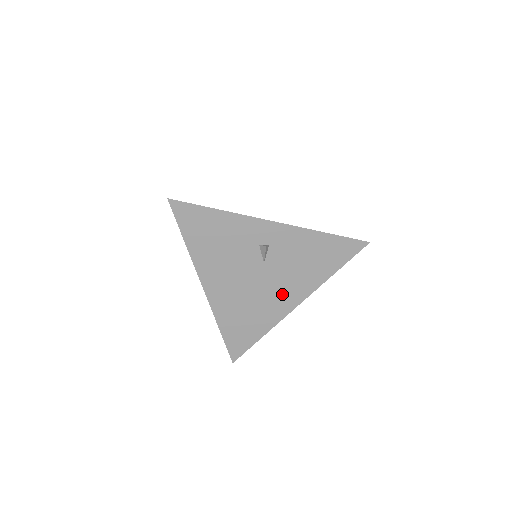
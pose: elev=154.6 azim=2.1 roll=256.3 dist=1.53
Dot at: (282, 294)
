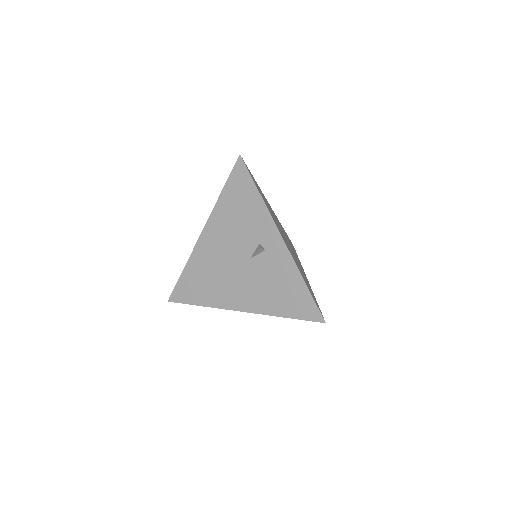
Dot at: (240, 292)
